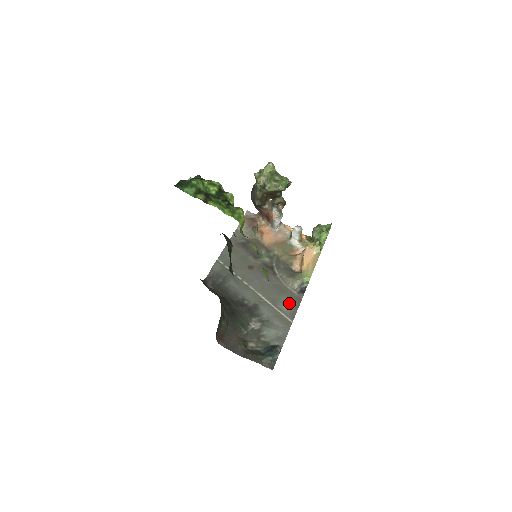
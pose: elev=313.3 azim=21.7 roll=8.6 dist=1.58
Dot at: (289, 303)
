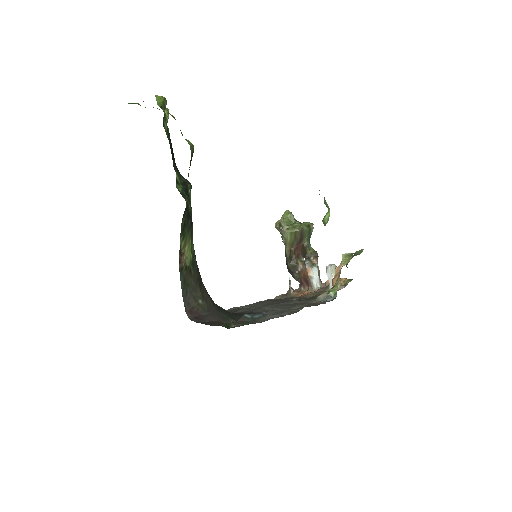
Dot at: occluded
